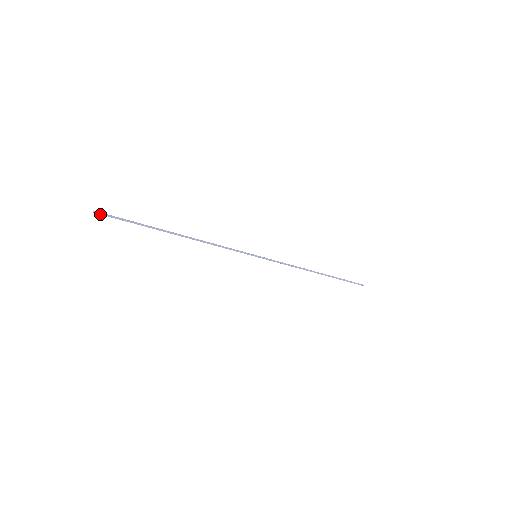
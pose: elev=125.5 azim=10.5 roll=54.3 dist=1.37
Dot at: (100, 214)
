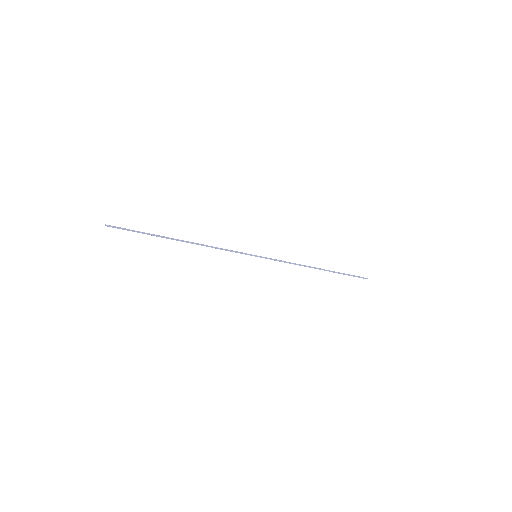
Dot at: (111, 226)
